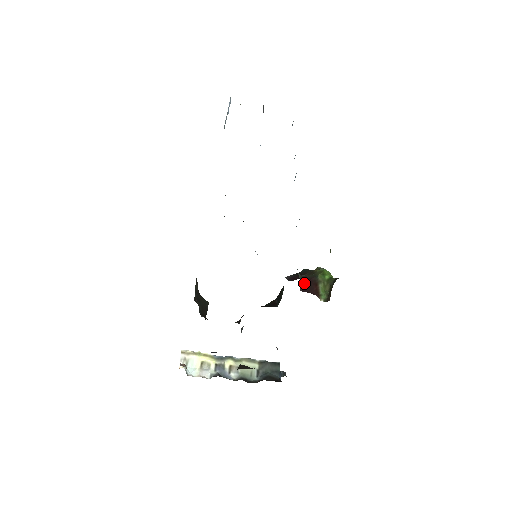
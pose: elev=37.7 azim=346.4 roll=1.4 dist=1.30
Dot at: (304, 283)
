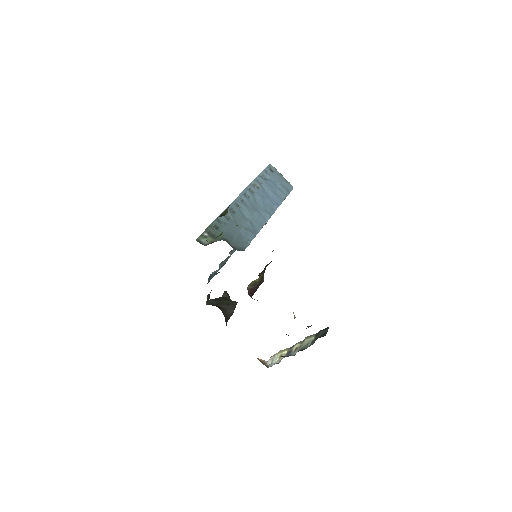
Dot at: (215, 241)
